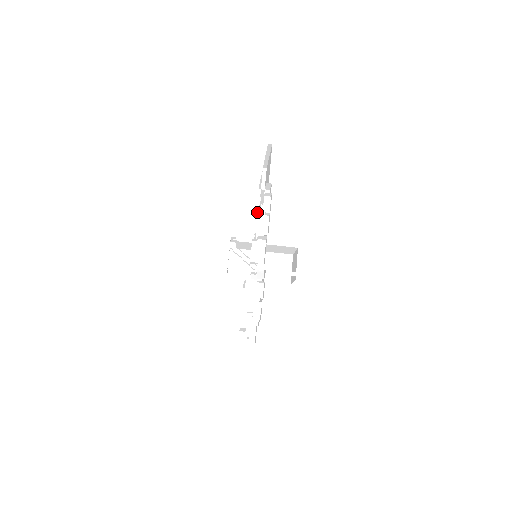
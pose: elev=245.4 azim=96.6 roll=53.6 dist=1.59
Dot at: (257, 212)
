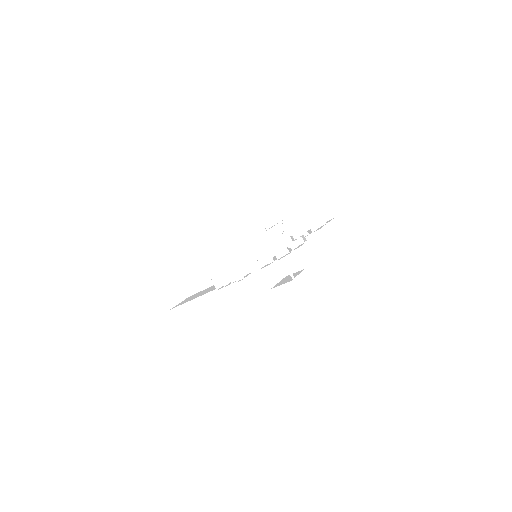
Dot at: occluded
